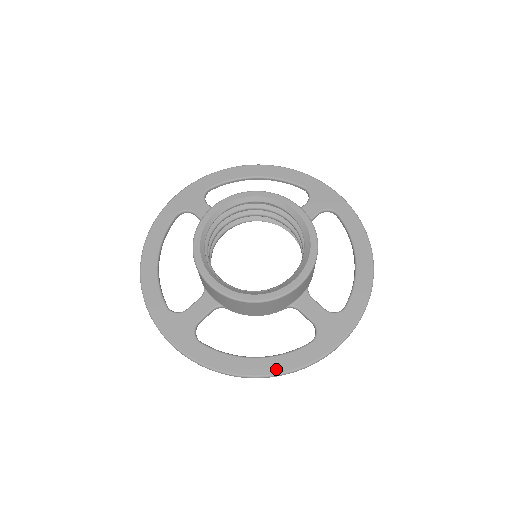
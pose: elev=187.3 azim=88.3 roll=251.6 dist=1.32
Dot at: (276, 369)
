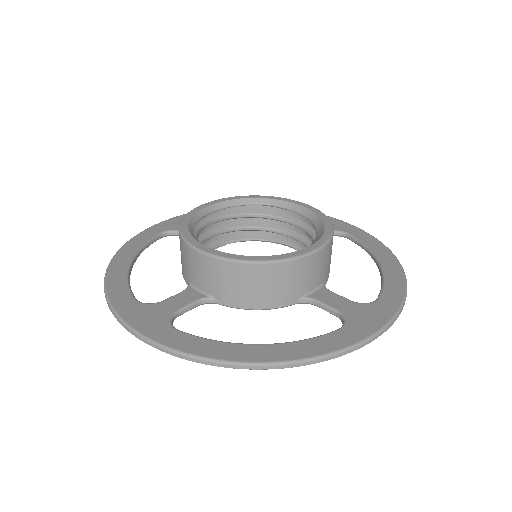
Dot at: (291, 355)
